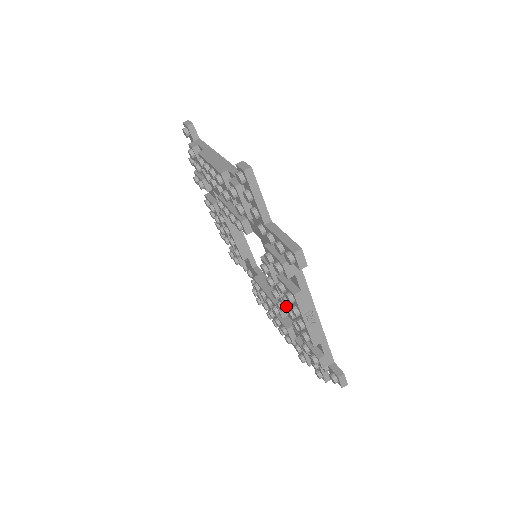
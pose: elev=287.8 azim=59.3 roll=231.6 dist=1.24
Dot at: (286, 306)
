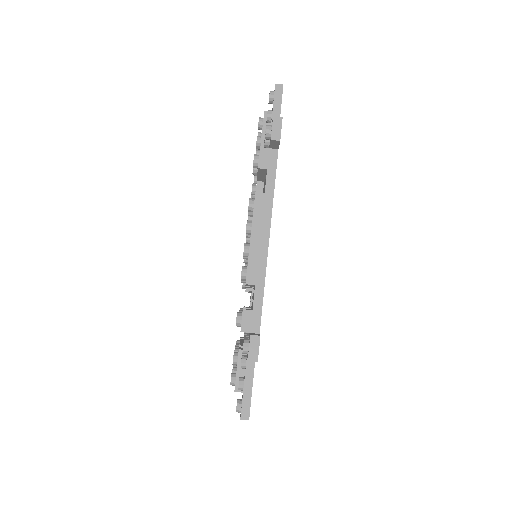
Dot at: occluded
